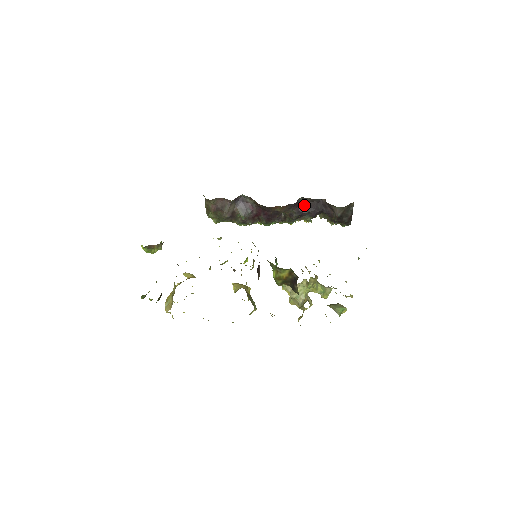
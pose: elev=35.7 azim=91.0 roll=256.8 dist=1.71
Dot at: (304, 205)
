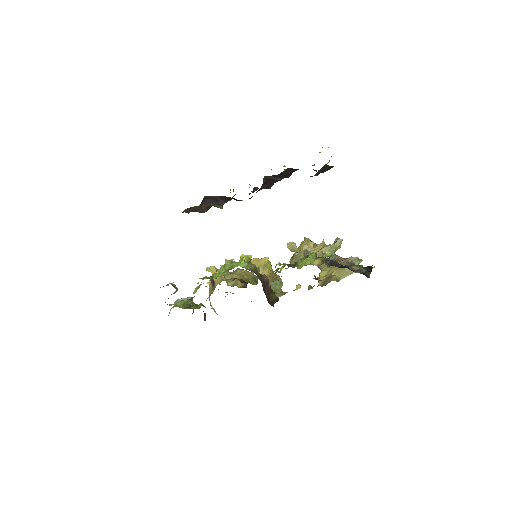
Dot at: (272, 178)
